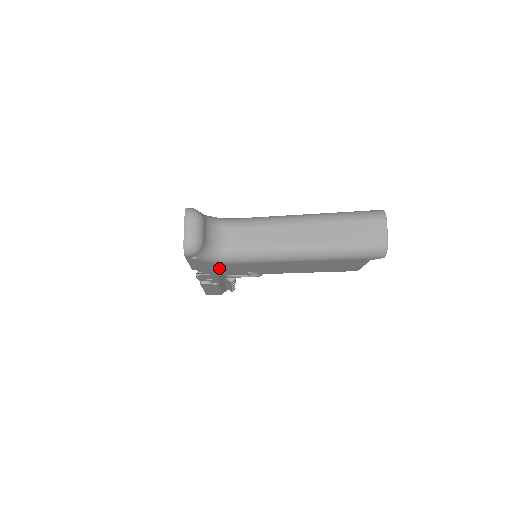
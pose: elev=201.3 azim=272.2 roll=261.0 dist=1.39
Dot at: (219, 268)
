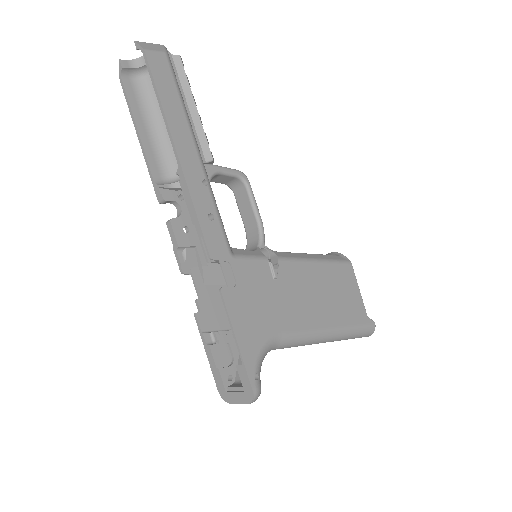
Dot at: (223, 316)
